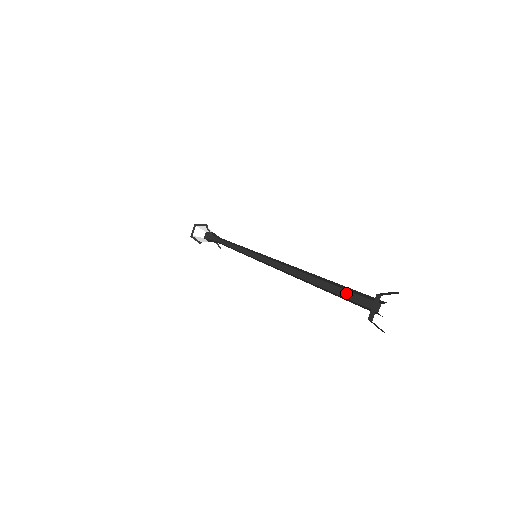
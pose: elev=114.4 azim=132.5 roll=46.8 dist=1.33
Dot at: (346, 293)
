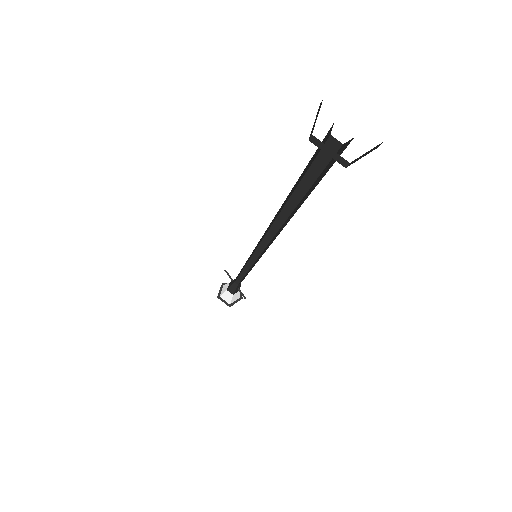
Dot at: (306, 167)
